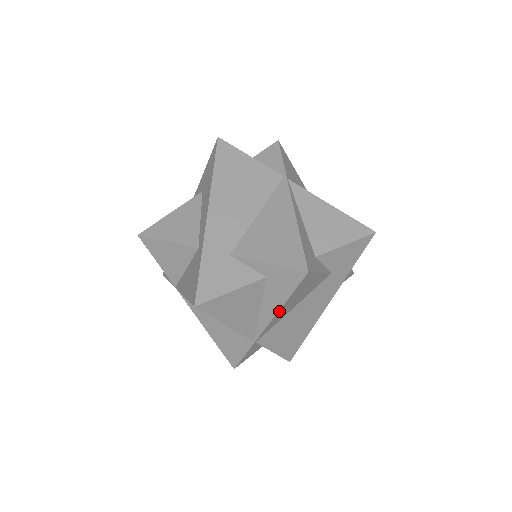
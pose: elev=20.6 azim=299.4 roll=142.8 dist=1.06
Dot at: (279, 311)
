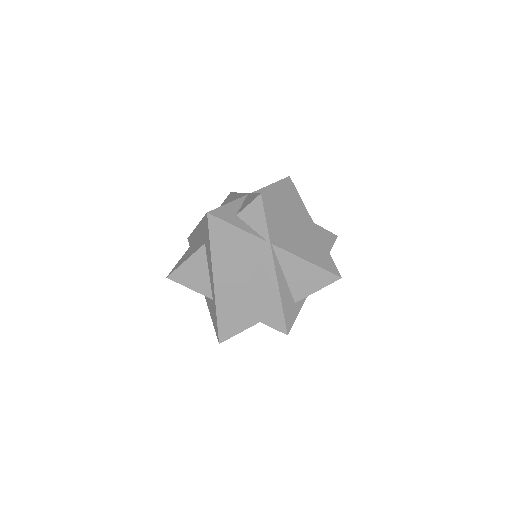
Dot at: occluded
